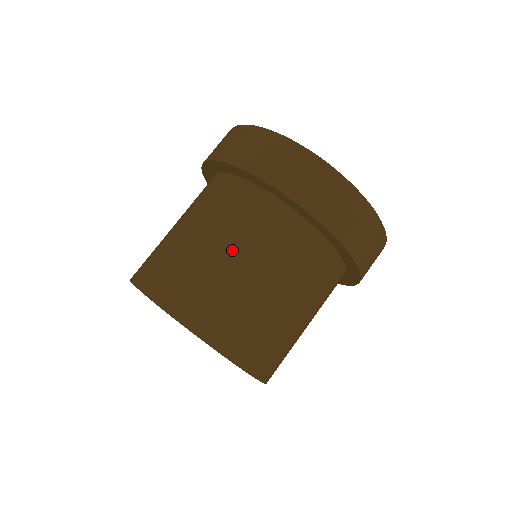
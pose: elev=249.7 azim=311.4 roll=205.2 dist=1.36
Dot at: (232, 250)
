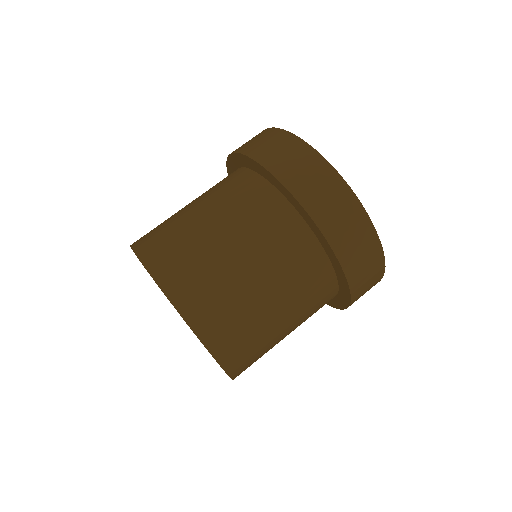
Dot at: (215, 219)
